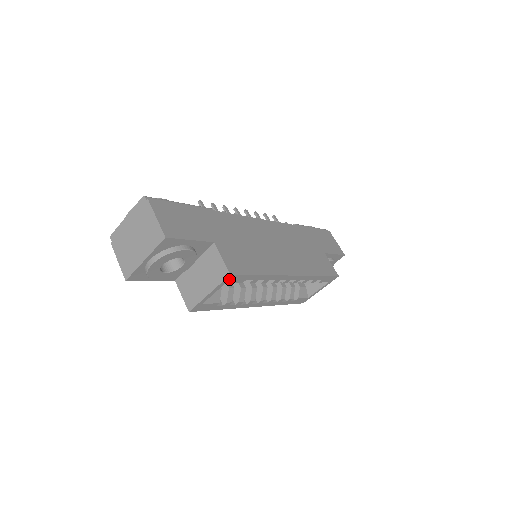
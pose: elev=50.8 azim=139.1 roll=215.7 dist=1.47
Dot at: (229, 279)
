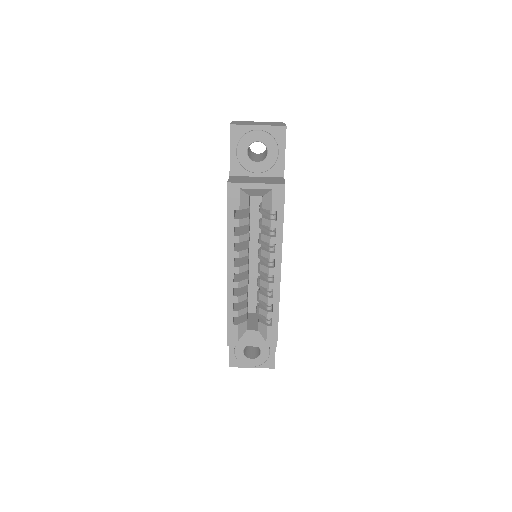
Dot at: (278, 189)
